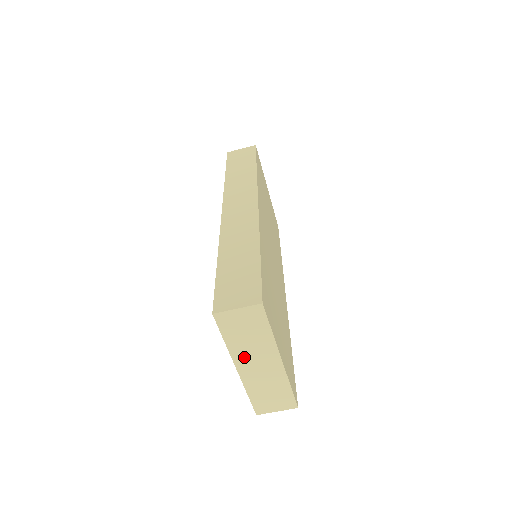
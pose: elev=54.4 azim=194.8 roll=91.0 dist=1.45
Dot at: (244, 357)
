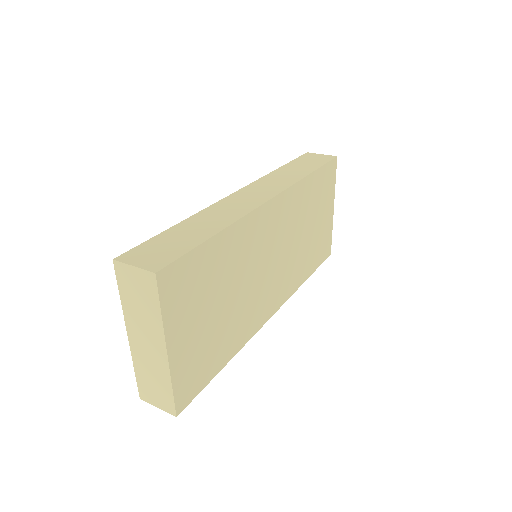
Dot at: (135, 325)
